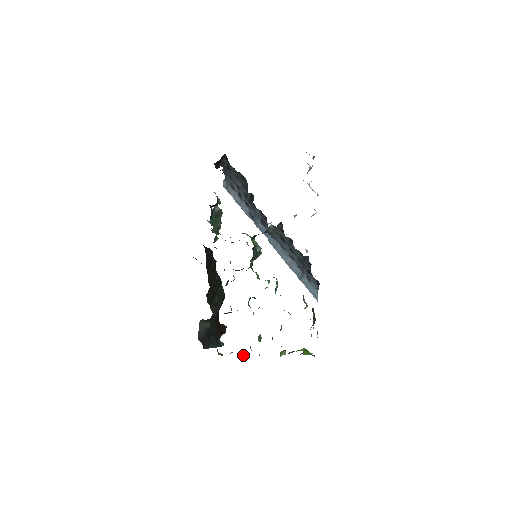
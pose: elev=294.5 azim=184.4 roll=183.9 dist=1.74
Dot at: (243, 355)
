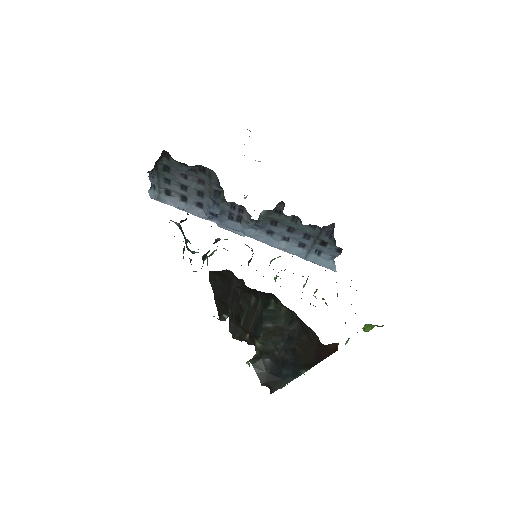
Dot at: occluded
